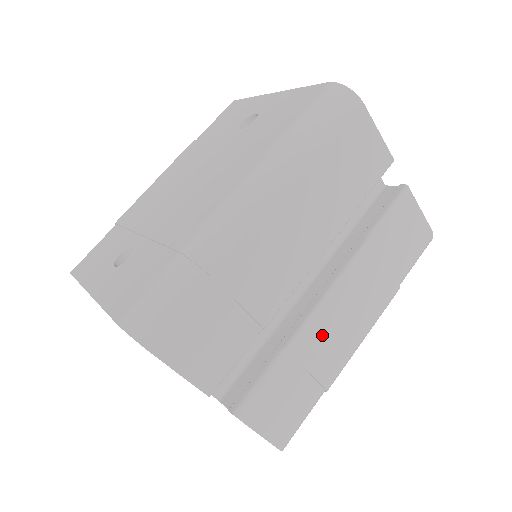
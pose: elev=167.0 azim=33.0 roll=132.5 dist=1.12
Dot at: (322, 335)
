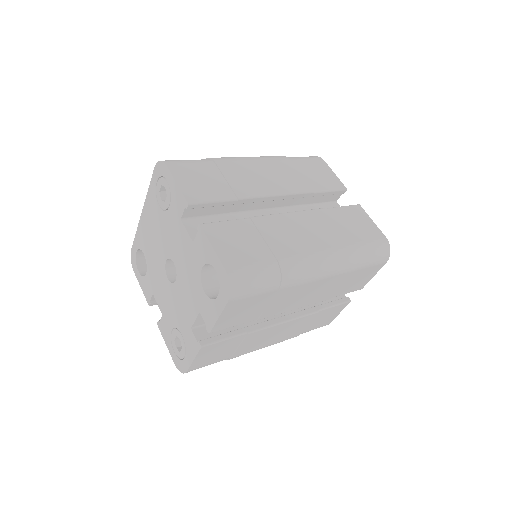
Dot at: (281, 229)
